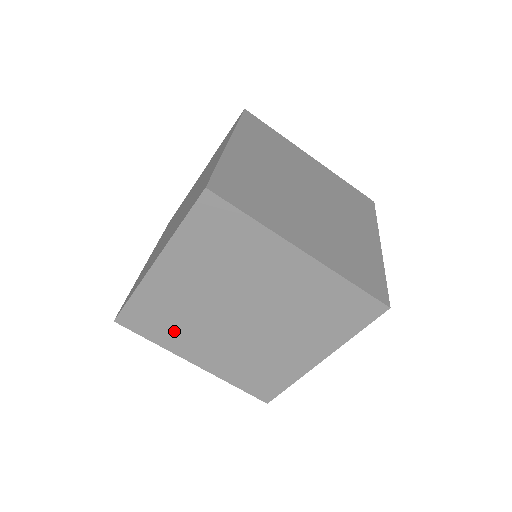
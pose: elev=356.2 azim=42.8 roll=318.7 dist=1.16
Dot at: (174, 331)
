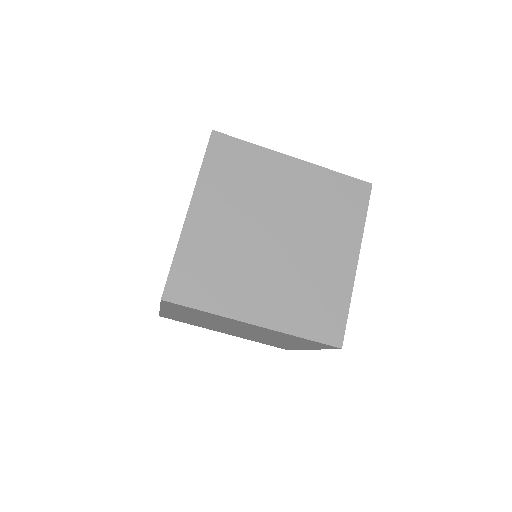
Dot at: (223, 285)
